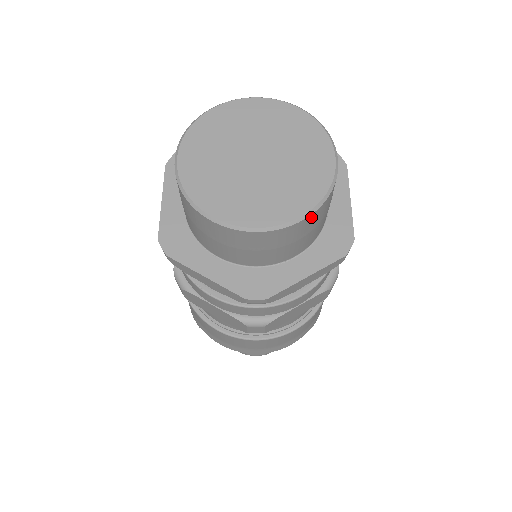
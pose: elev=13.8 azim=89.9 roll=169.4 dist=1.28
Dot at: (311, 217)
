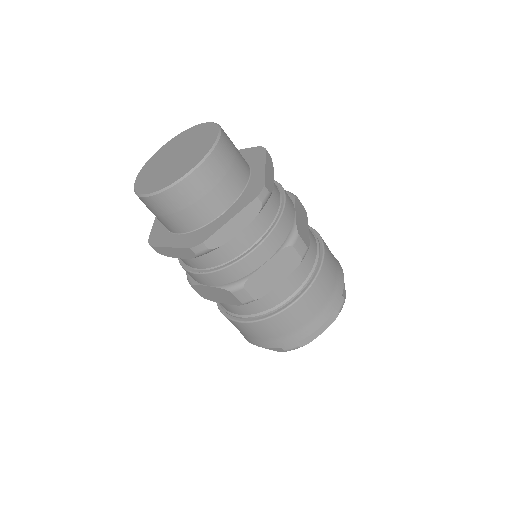
Dot at: (201, 169)
